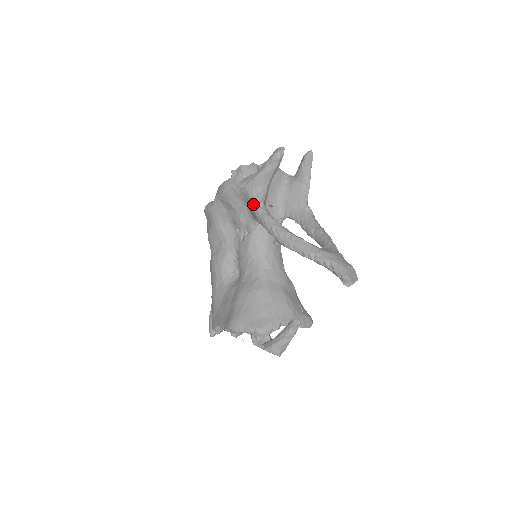
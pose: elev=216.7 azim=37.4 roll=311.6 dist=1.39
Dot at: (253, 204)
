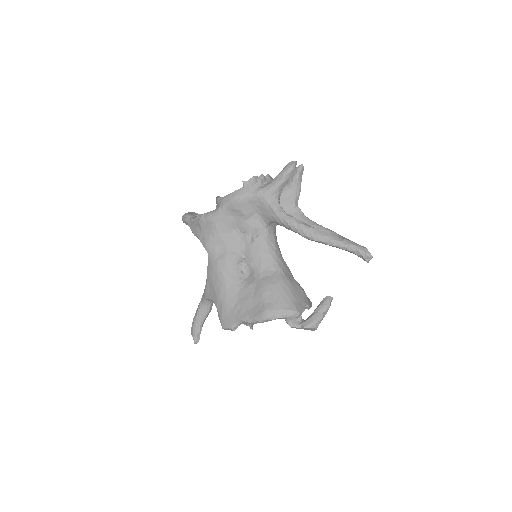
Dot at: (273, 208)
